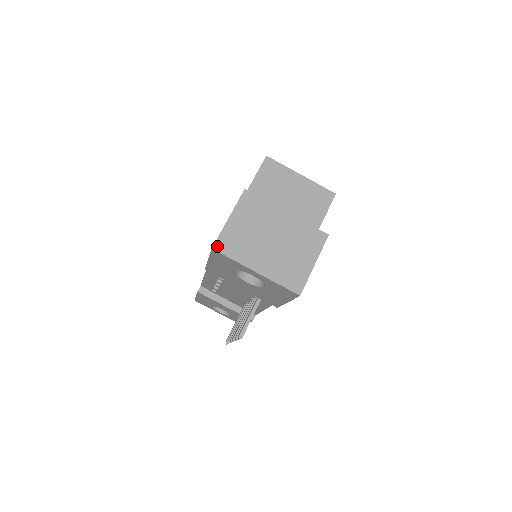
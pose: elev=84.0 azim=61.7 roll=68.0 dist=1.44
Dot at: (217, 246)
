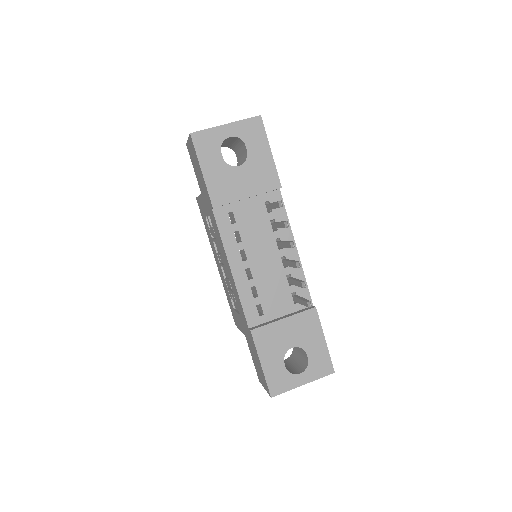
Dot at: (192, 133)
